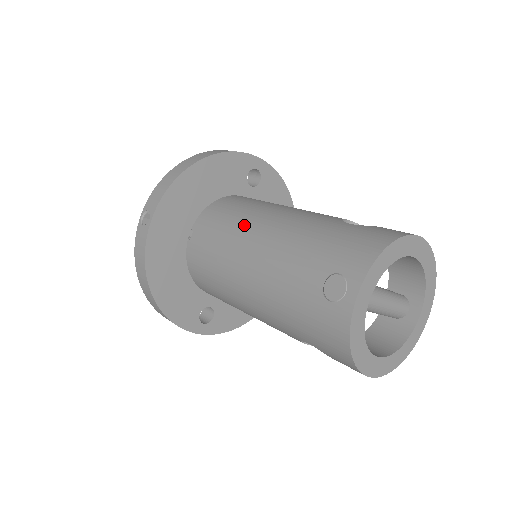
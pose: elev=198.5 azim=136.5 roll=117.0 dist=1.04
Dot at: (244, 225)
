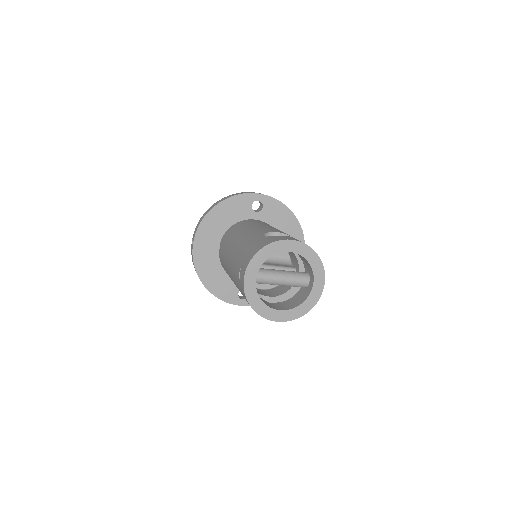
Dot at: (231, 241)
